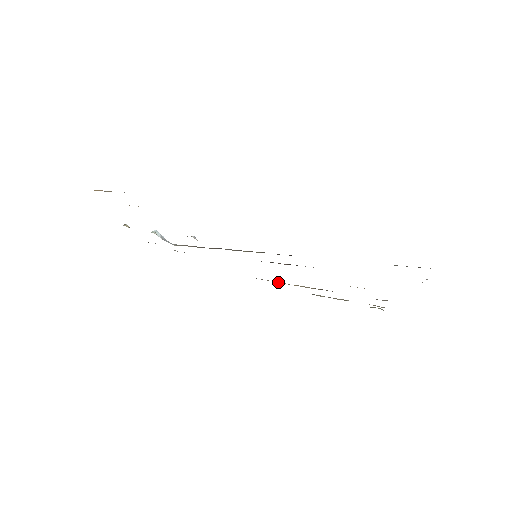
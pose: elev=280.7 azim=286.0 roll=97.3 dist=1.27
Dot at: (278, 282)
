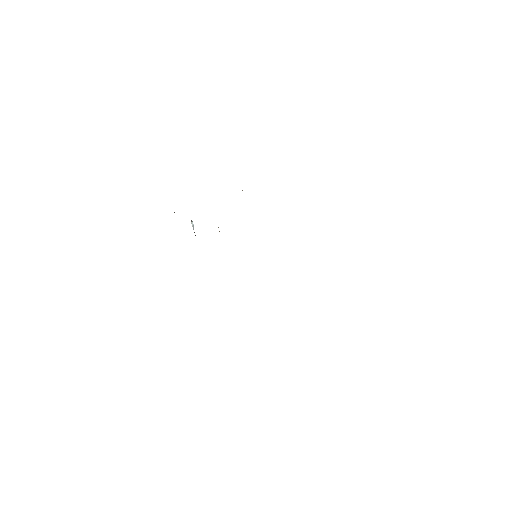
Dot at: occluded
